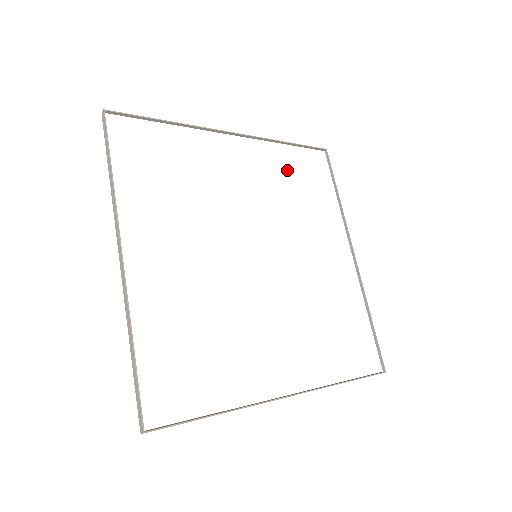
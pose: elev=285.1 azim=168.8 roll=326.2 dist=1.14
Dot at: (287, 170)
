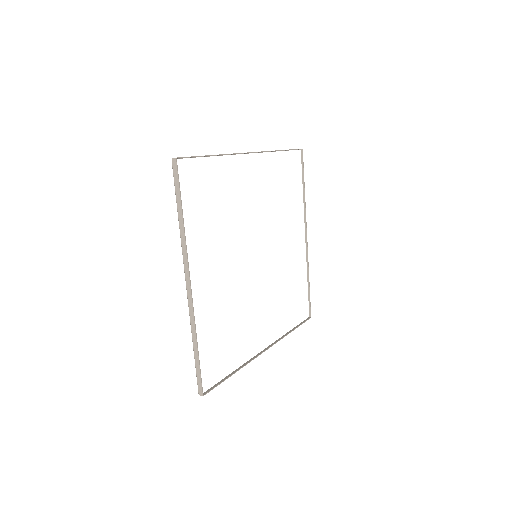
Dot at: (278, 176)
